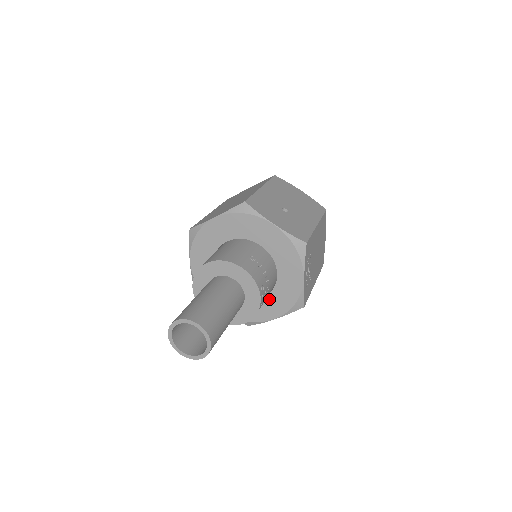
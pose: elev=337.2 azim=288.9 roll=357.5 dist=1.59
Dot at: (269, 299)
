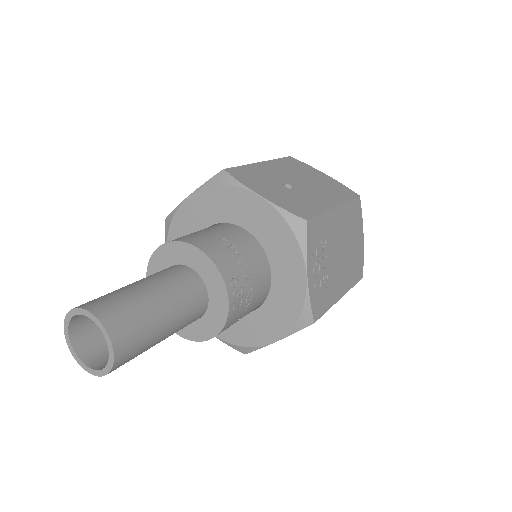
Dot at: (264, 311)
